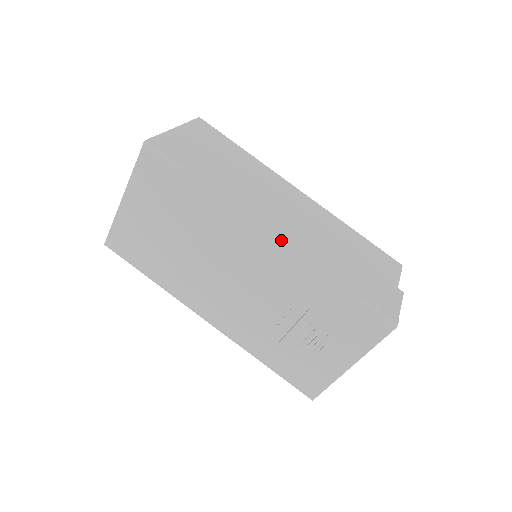
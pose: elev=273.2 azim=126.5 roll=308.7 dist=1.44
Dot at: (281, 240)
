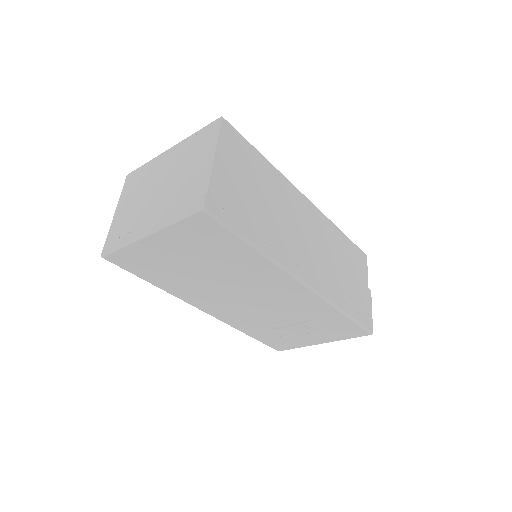
Dot at: (313, 288)
